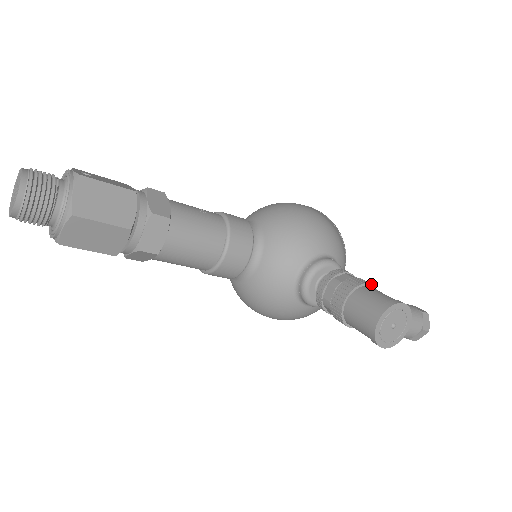
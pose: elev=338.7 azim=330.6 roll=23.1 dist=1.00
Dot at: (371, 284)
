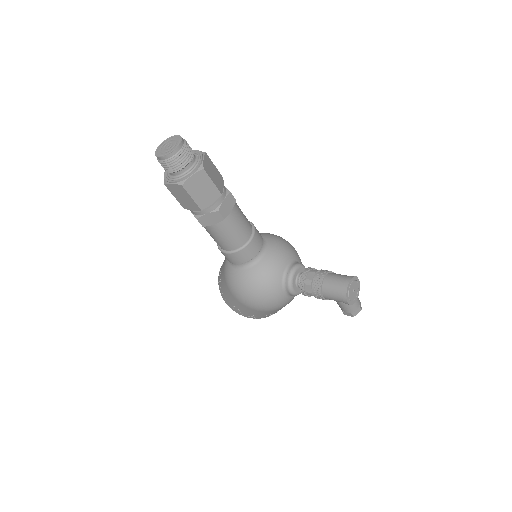
Dot at: occluded
